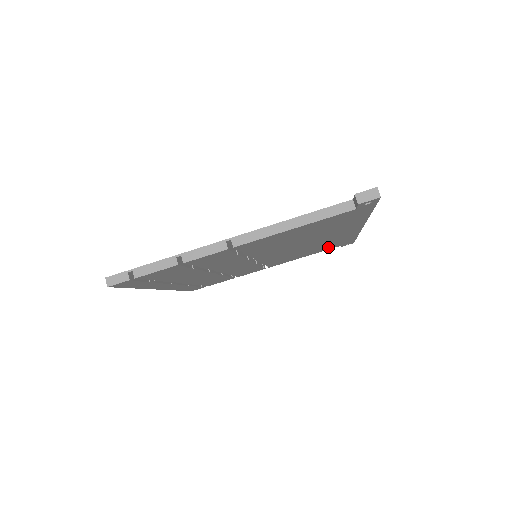
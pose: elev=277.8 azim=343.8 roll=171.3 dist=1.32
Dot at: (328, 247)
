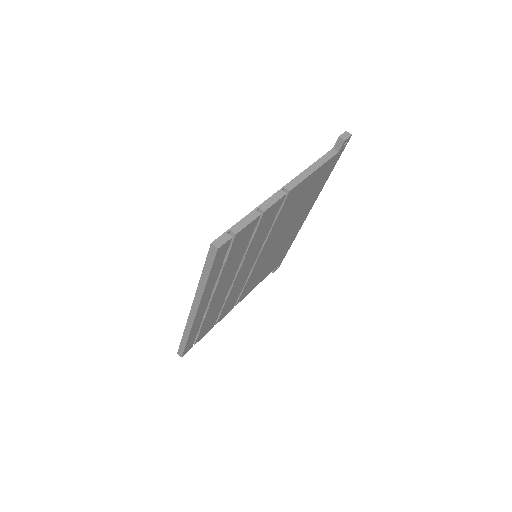
Dot at: (273, 265)
